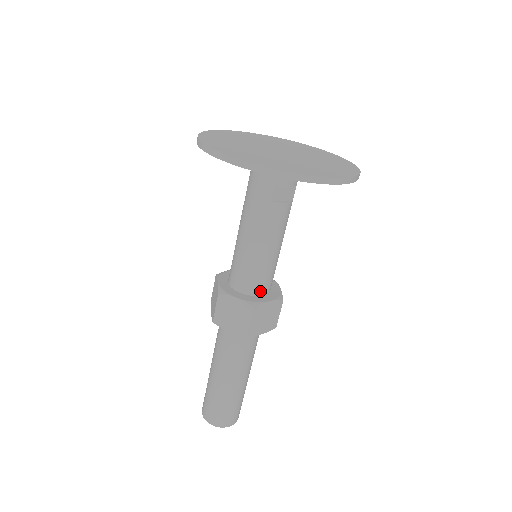
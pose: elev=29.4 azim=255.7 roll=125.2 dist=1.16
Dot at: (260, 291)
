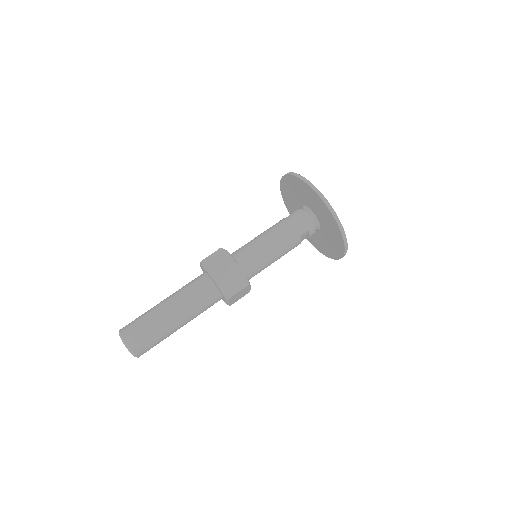
Dot at: (249, 277)
